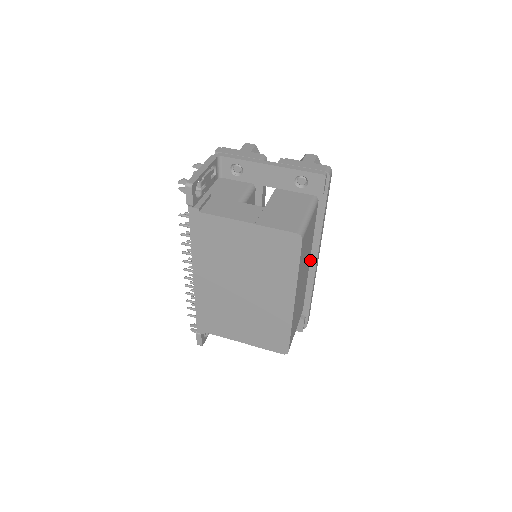
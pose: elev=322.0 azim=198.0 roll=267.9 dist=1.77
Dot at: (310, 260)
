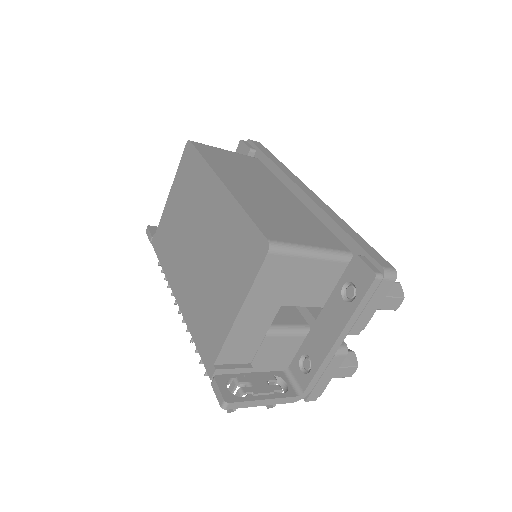
Dot at: (297, 198)
